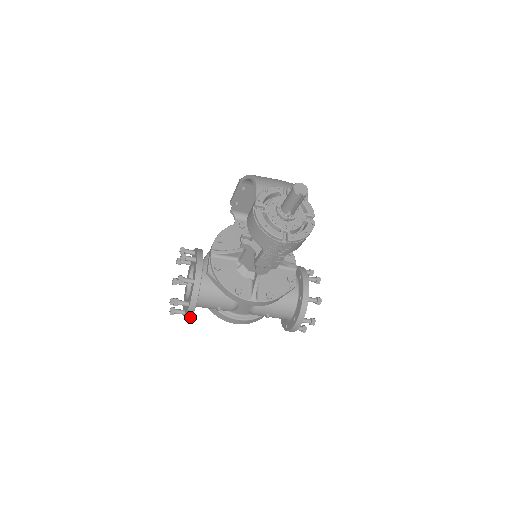
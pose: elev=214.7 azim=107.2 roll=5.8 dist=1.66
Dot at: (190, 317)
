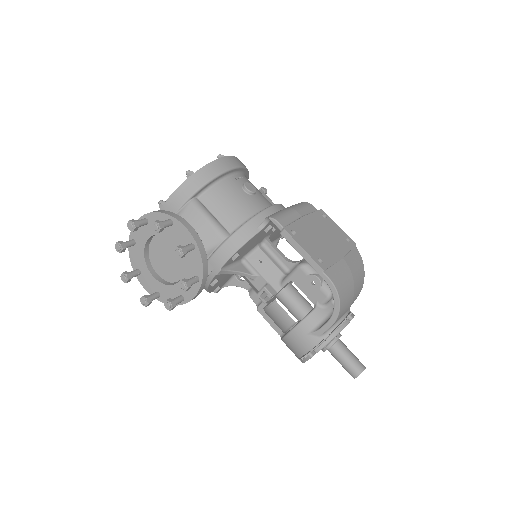
Dot at: occluded
